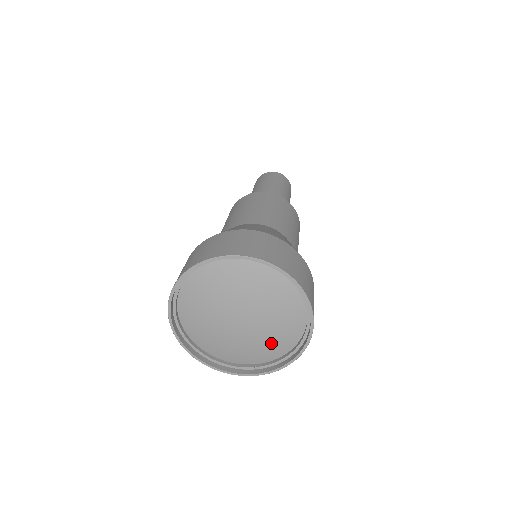
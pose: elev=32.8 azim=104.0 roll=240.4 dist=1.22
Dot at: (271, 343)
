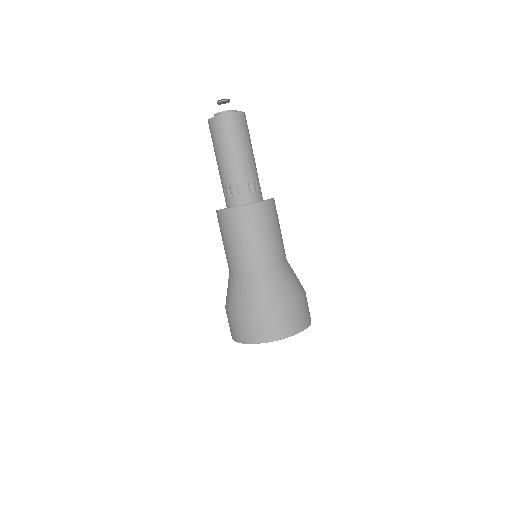
Dot at: occluded
